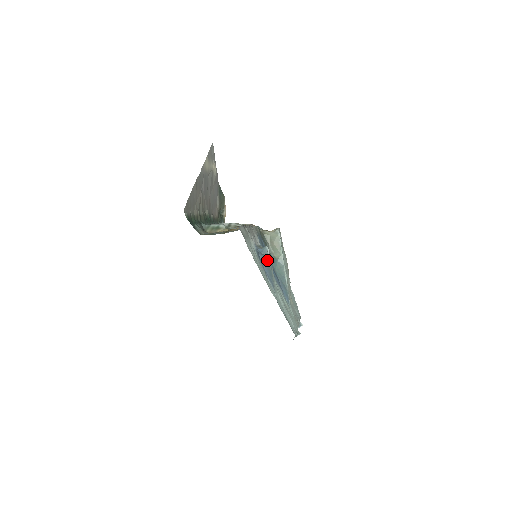
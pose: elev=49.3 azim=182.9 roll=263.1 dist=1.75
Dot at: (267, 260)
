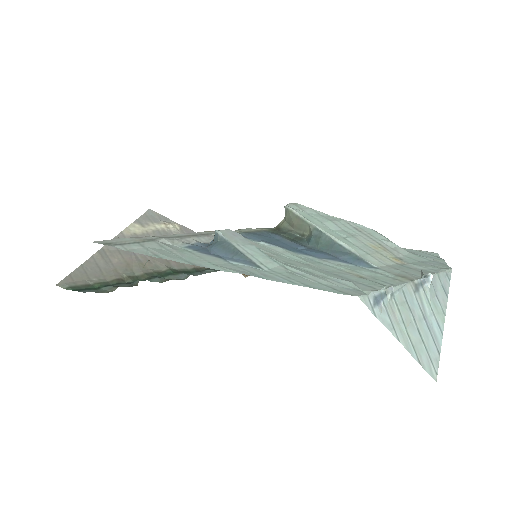
Dot at: (221, 244)
